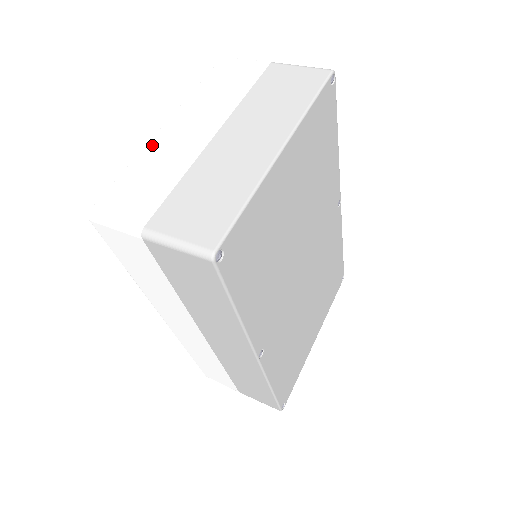
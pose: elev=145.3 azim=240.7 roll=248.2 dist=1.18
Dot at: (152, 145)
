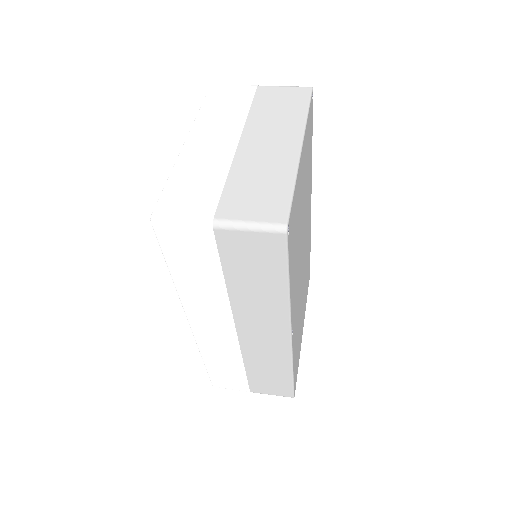
Dot at: (184, 157)
